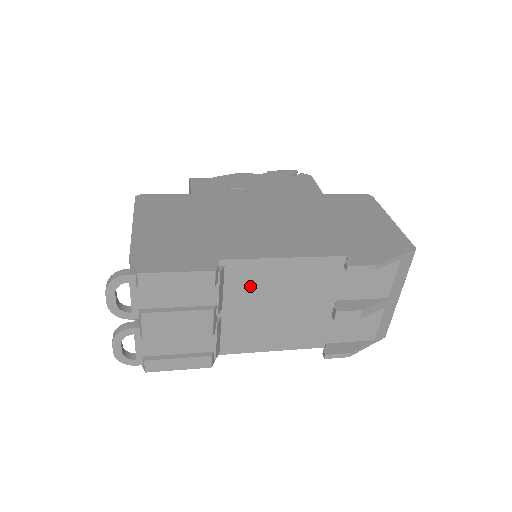
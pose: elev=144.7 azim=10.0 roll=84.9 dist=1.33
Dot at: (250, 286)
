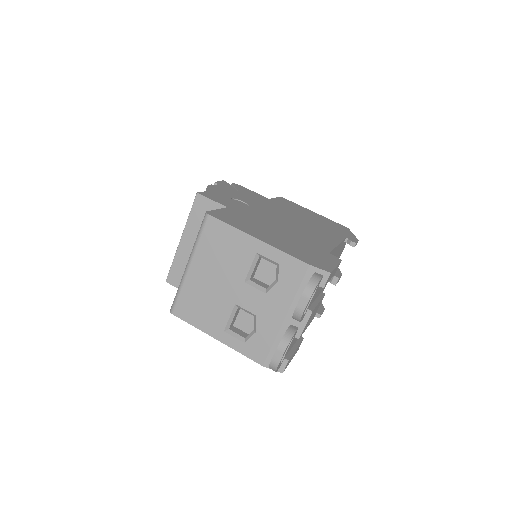
Dot at: occluded
